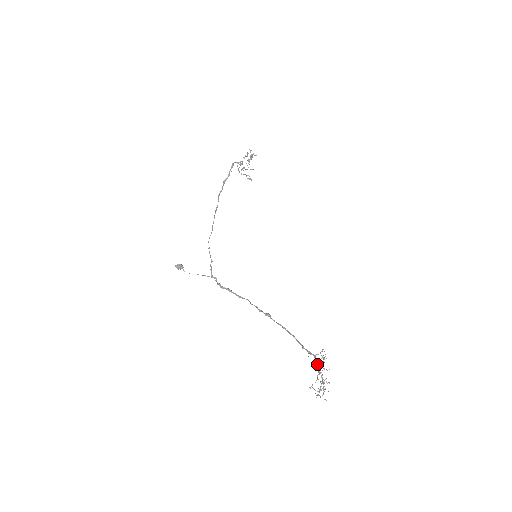
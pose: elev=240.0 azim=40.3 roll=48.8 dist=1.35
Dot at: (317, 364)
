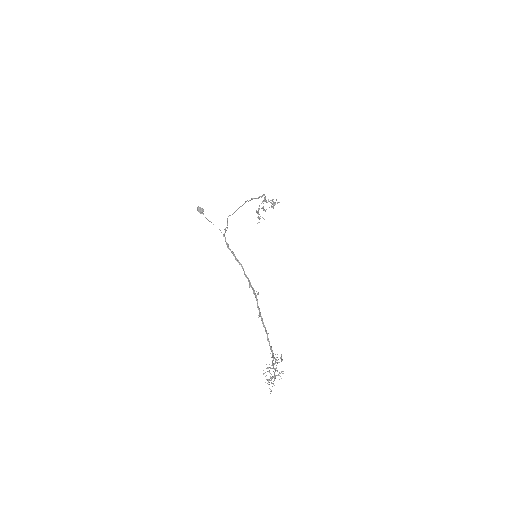
Dot at: occluded
